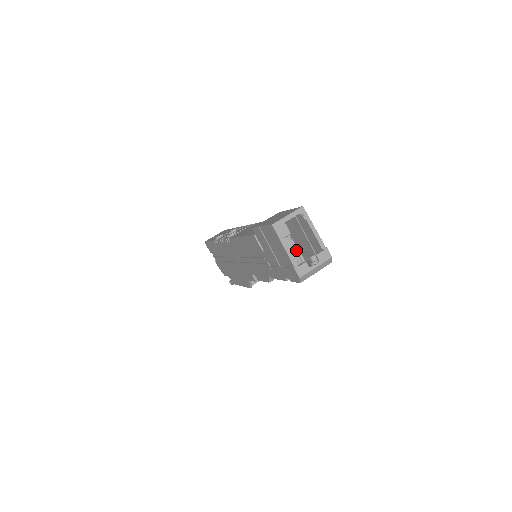
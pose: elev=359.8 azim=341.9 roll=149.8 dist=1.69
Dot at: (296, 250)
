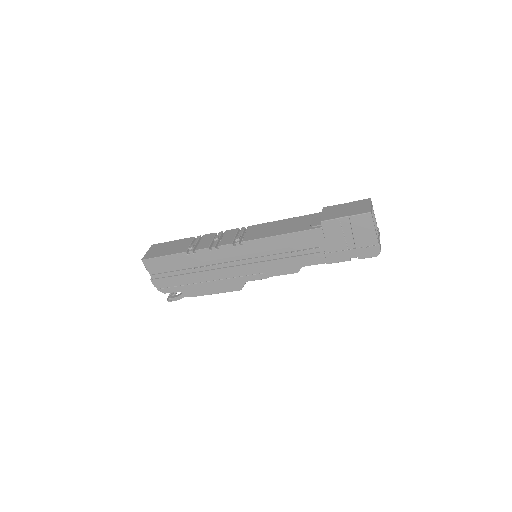
Dot at: occluded
